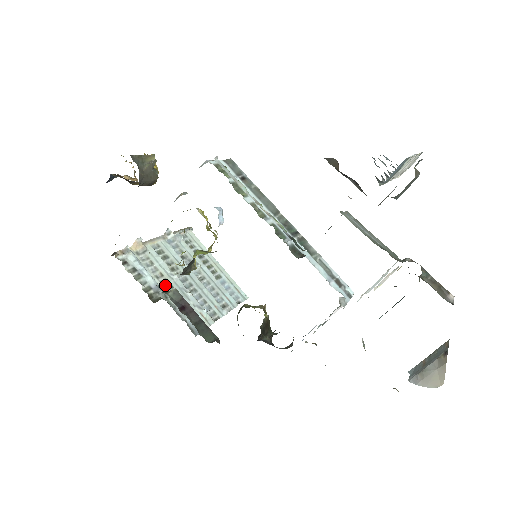
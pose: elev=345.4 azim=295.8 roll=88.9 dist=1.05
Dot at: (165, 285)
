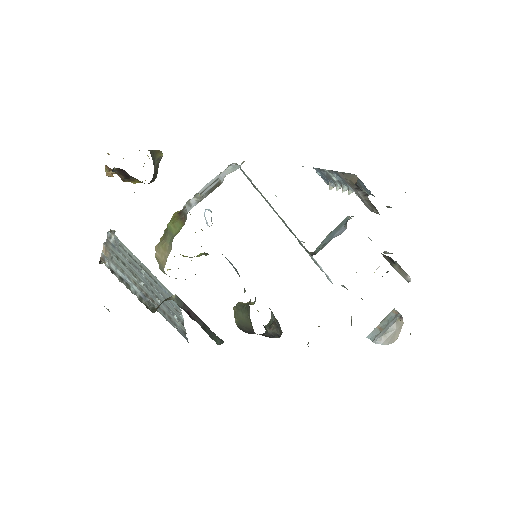
Dot at: (144, 294)
